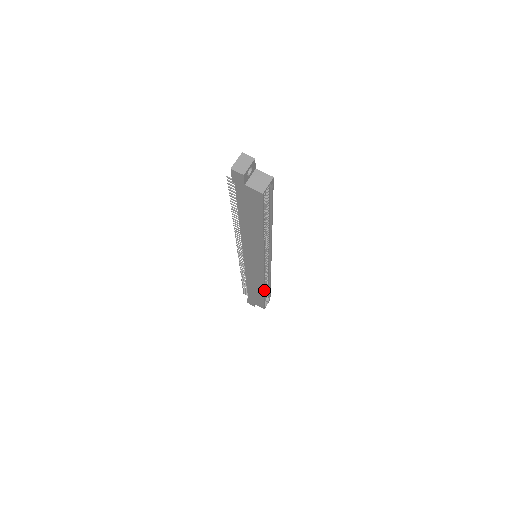
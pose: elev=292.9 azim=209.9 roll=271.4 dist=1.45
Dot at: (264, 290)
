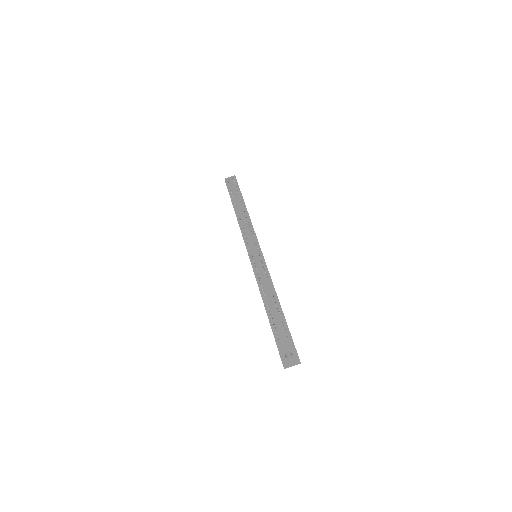
Dot at: occluded
